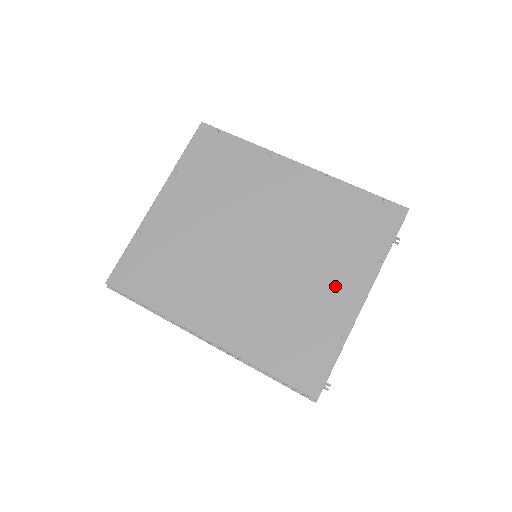
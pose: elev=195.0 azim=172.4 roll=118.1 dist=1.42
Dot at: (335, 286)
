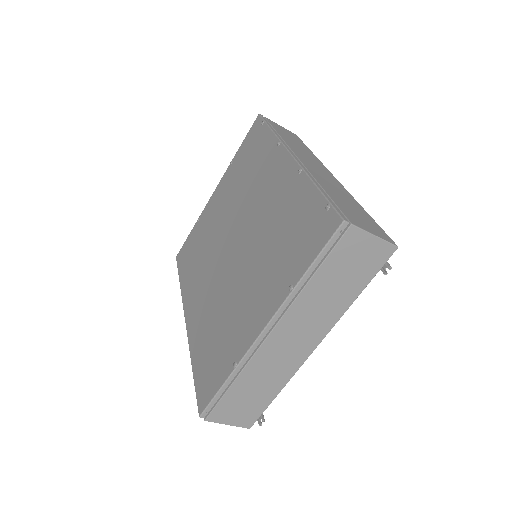
Dot at: (253, 304)
